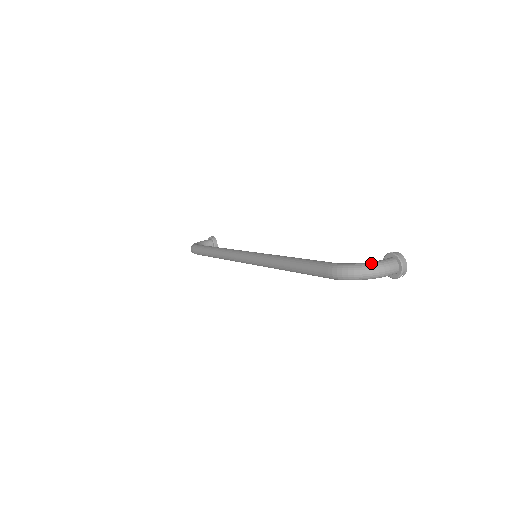
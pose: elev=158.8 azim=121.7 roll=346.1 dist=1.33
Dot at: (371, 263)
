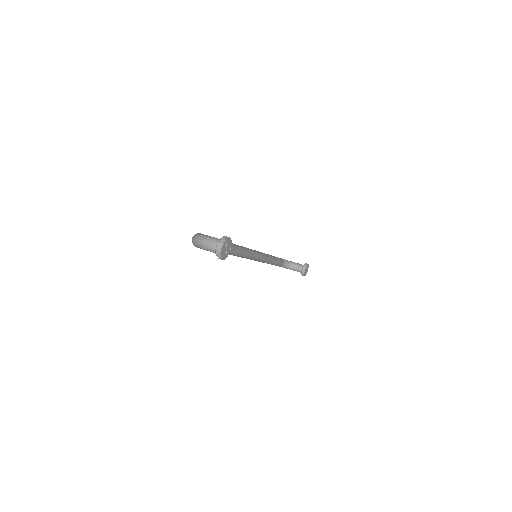
Dot at: (204, 235)
